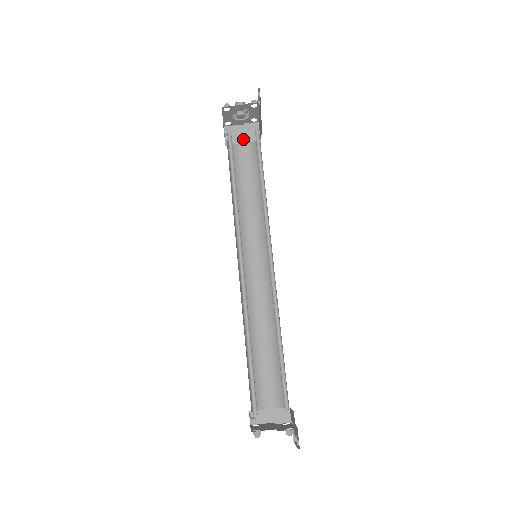
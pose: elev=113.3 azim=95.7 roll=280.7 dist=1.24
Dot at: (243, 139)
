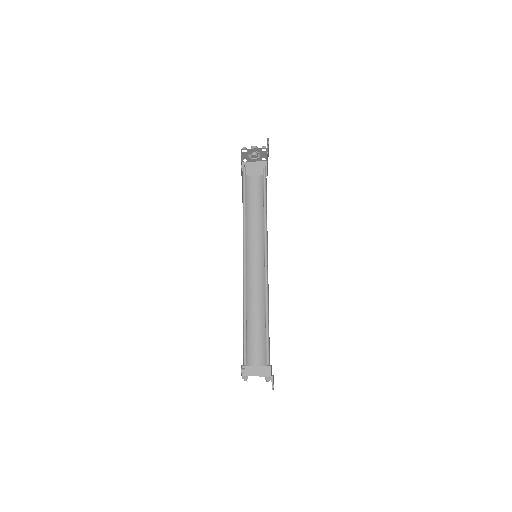
Dot at: (255, 172)
